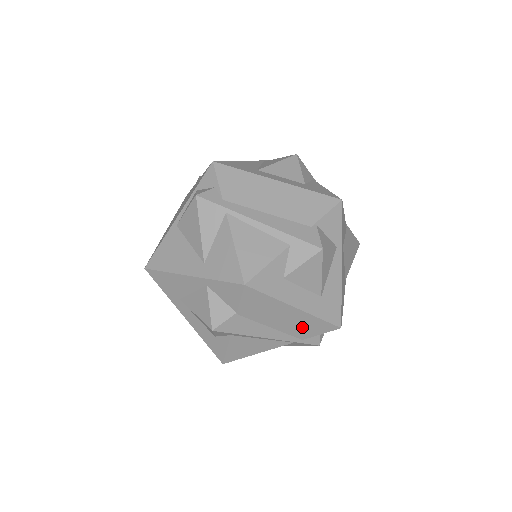
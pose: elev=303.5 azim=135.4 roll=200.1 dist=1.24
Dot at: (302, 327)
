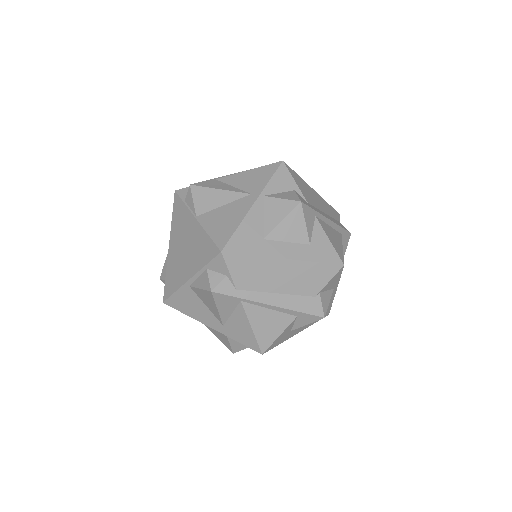
Dot at: occluded
